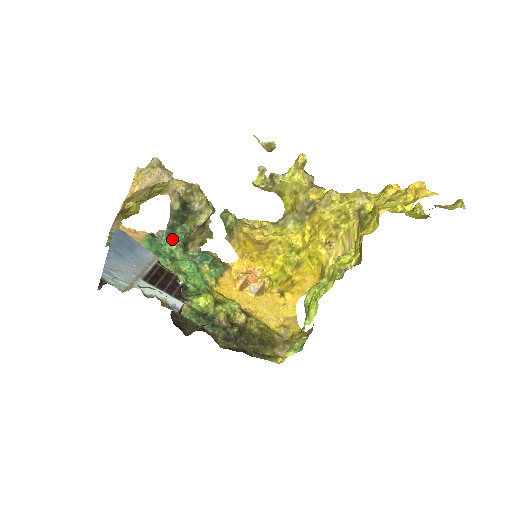
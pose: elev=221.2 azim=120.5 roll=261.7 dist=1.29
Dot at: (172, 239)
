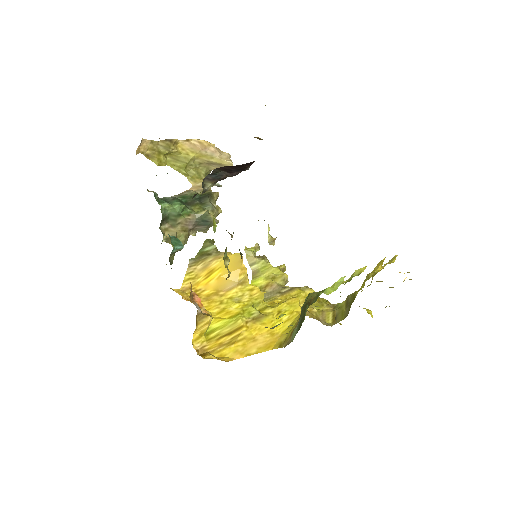
Dot at: (161, 204)
